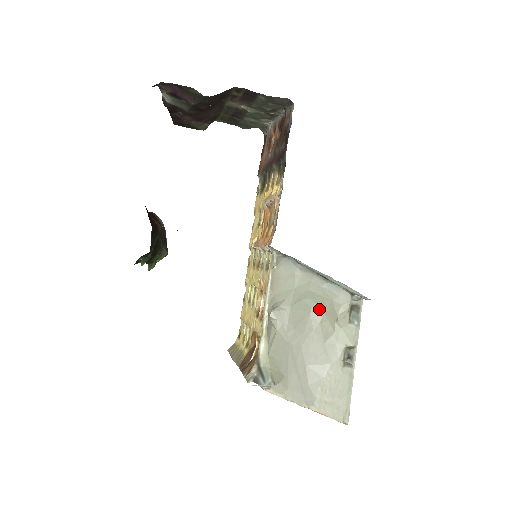
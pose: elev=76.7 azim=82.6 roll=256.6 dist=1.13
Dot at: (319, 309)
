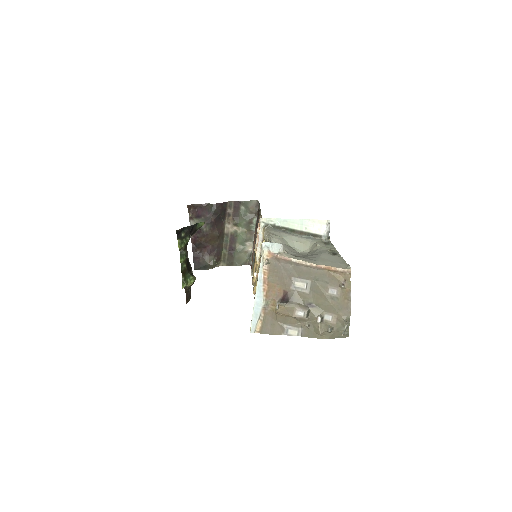
Dot at: (304, 252)
